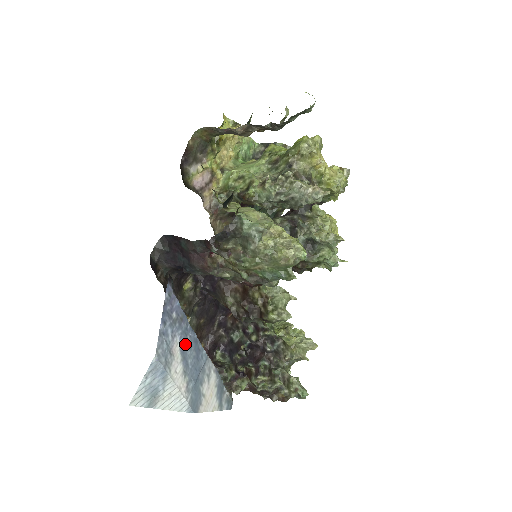
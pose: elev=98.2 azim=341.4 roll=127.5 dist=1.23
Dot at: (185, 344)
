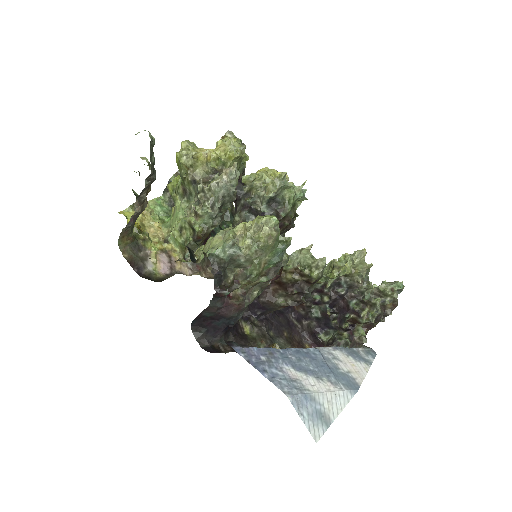
Dot at: (294, 363)
